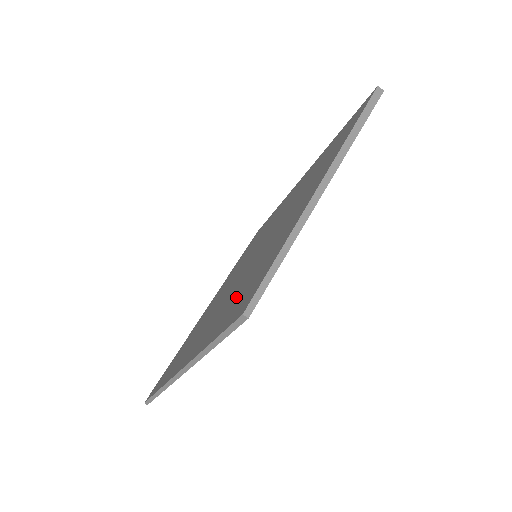
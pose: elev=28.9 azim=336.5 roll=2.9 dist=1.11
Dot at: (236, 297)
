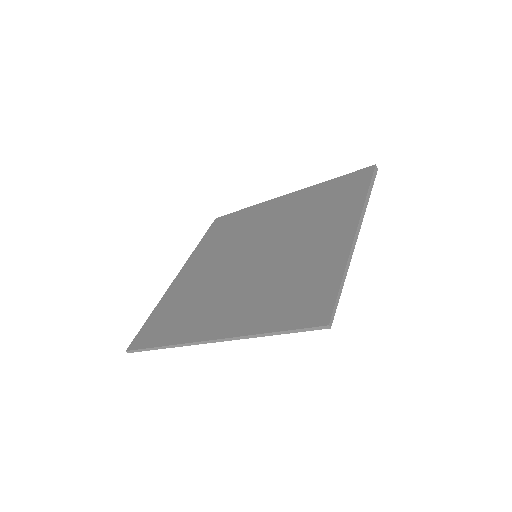
Dot at: (279, 298)
